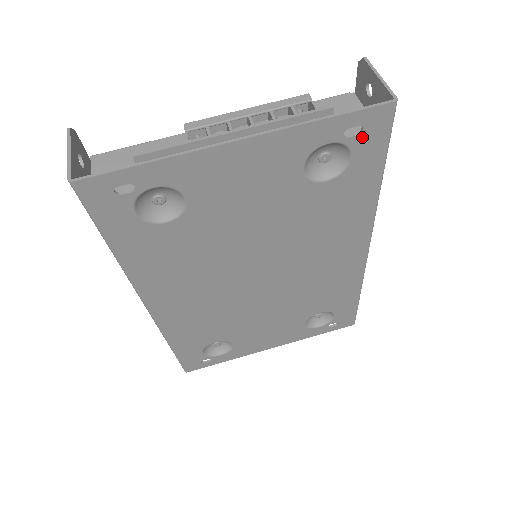
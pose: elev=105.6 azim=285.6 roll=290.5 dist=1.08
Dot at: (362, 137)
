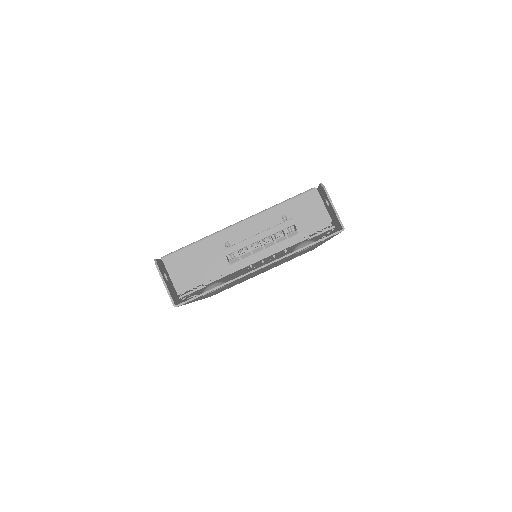
Dot at: occluded
